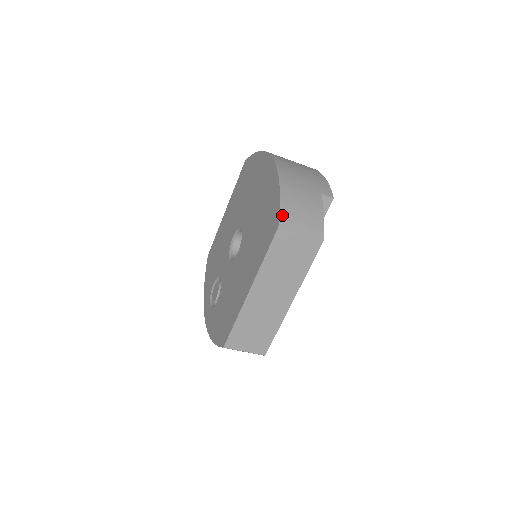
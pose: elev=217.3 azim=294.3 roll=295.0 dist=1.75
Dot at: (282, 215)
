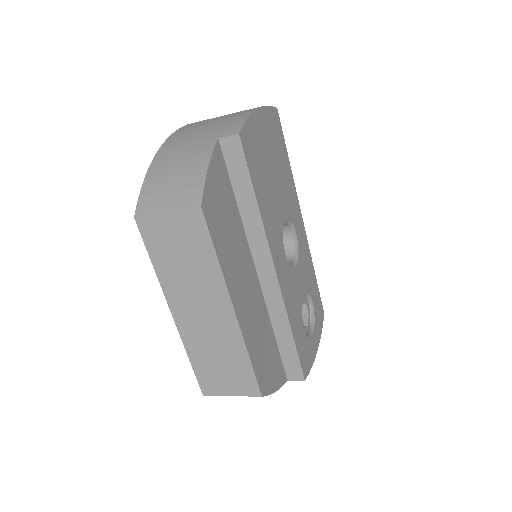
Dot at: (141, 199)
